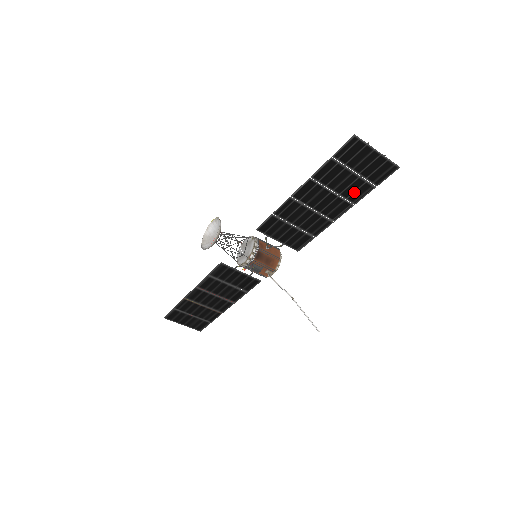
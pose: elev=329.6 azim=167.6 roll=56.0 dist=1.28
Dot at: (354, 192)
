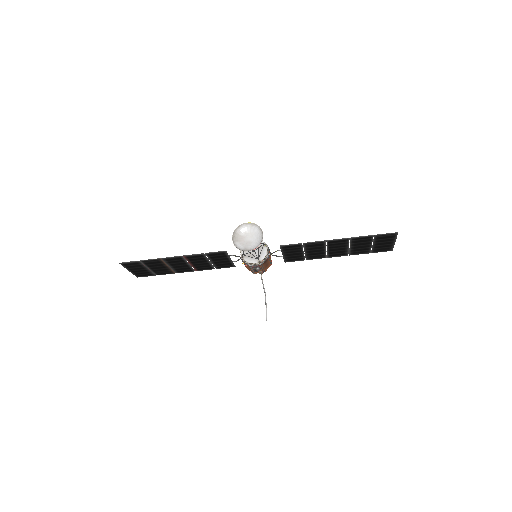
Dot at: (358, 251)
